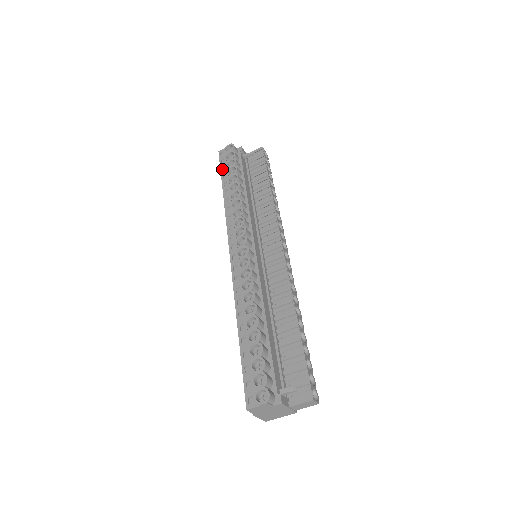
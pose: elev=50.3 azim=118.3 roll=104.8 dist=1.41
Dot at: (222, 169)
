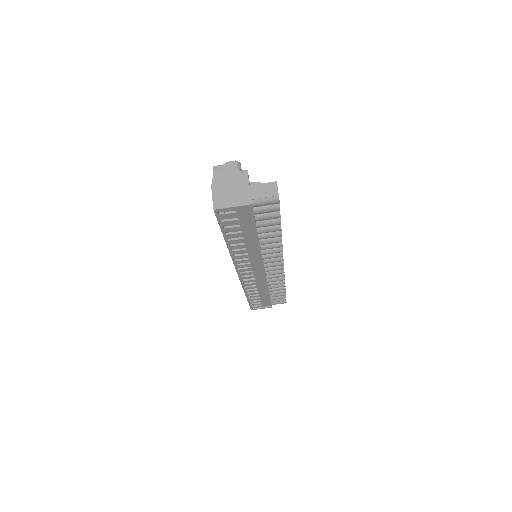
Dot at: occluded
